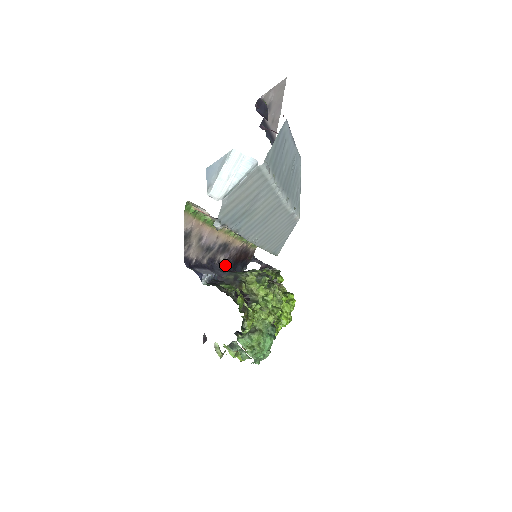
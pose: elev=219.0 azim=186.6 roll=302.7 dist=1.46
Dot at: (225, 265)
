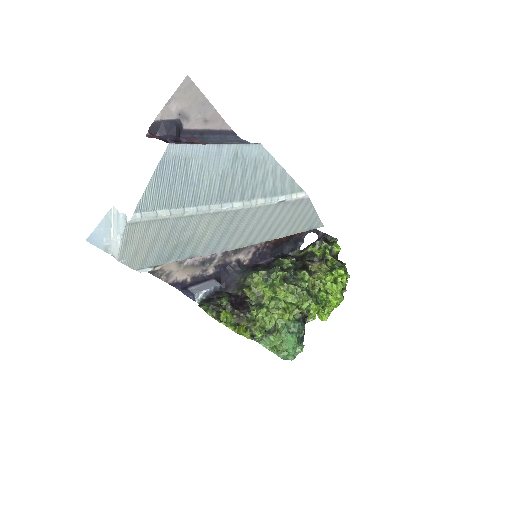
Dot at: (256, 257)
